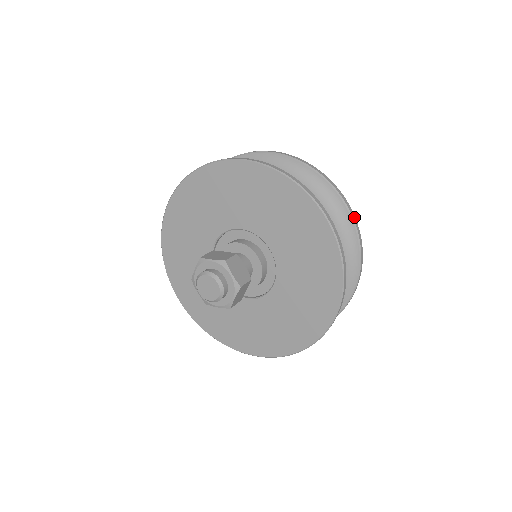
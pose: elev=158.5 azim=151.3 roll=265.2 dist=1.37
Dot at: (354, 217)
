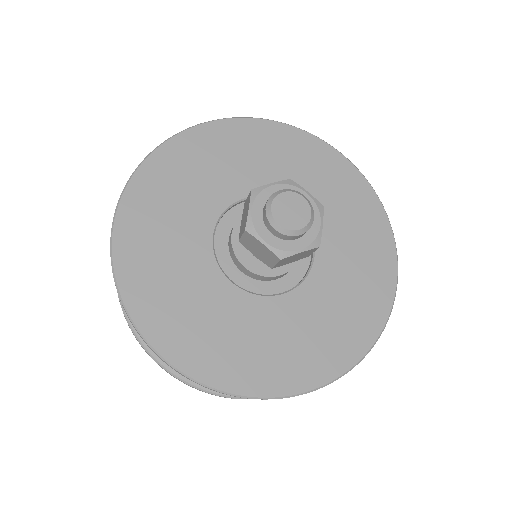
Dot at: occluded
